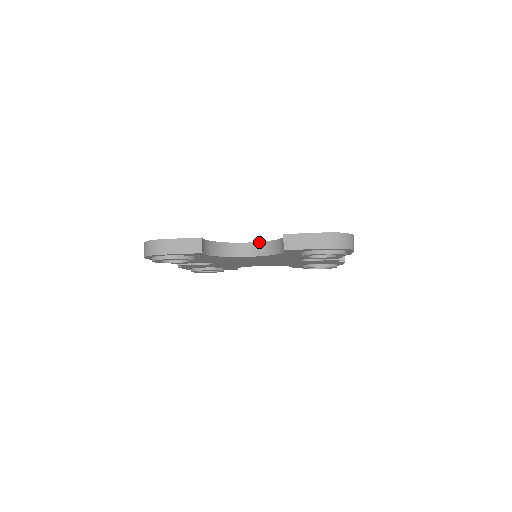
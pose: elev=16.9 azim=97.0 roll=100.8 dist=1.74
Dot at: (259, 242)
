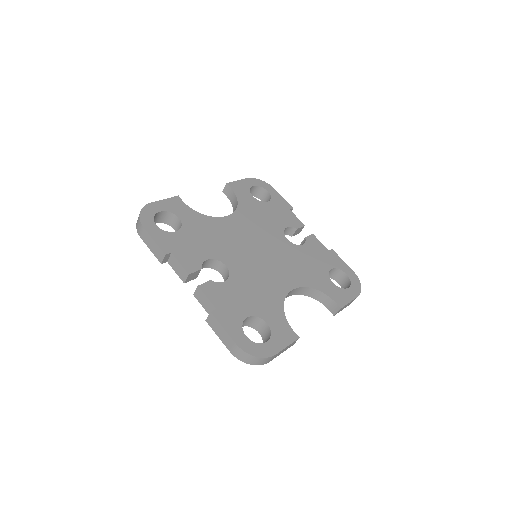
Dot at: (300, 288)
